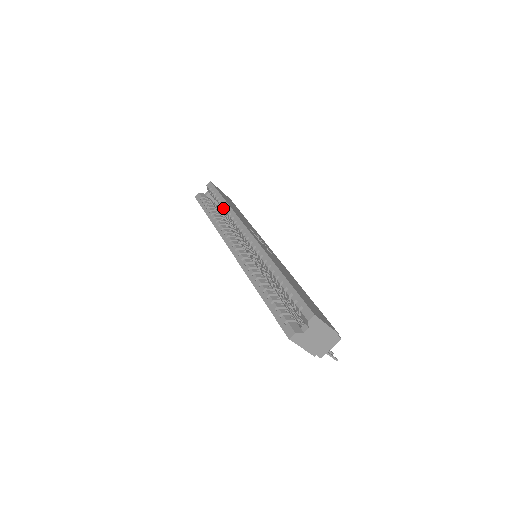
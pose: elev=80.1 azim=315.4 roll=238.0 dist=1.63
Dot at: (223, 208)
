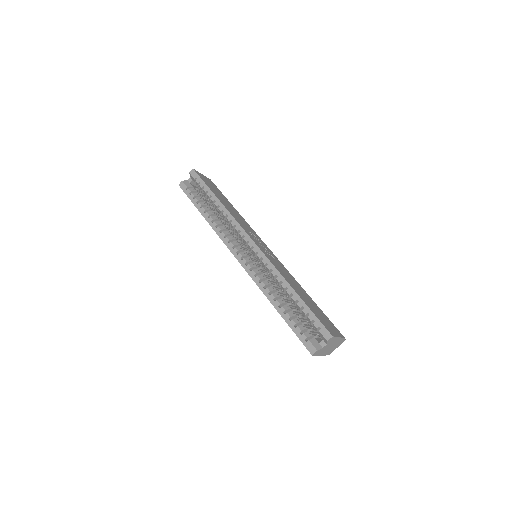
Dot at: (216, 206)
